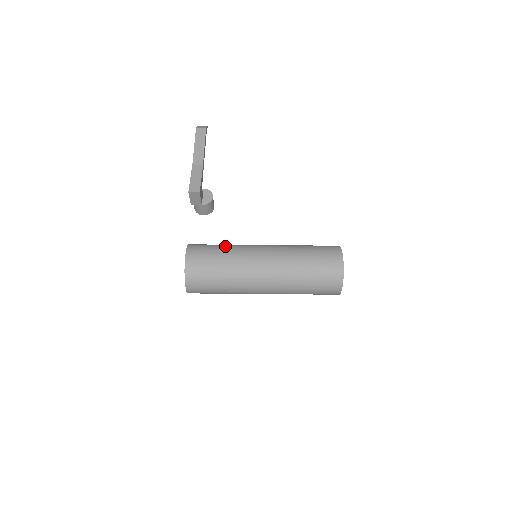
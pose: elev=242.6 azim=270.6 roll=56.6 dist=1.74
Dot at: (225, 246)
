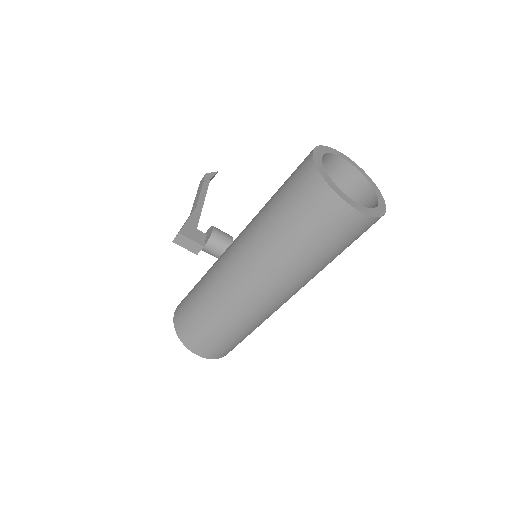
Dot at: occluded
